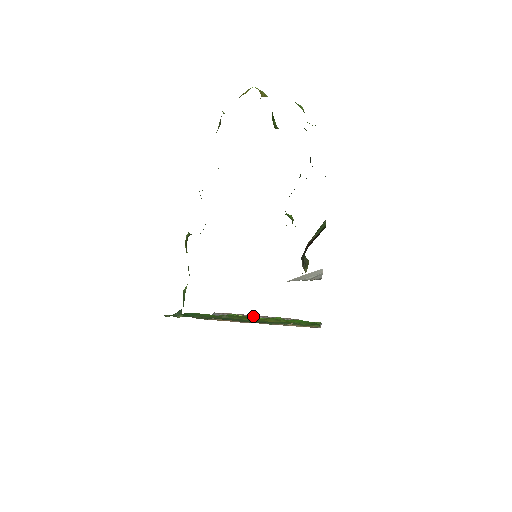
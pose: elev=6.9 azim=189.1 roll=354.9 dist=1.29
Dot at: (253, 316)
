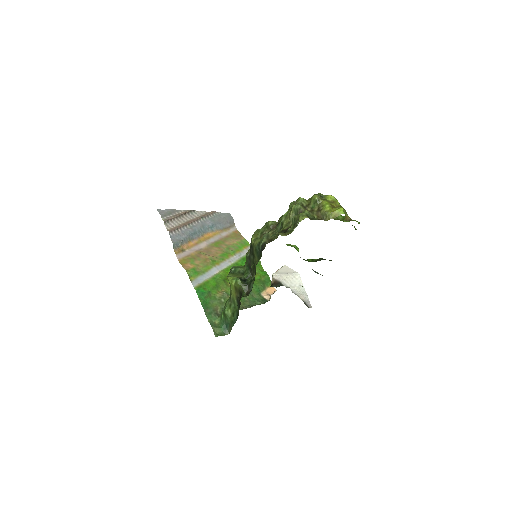
Dot at: (192, 223)
